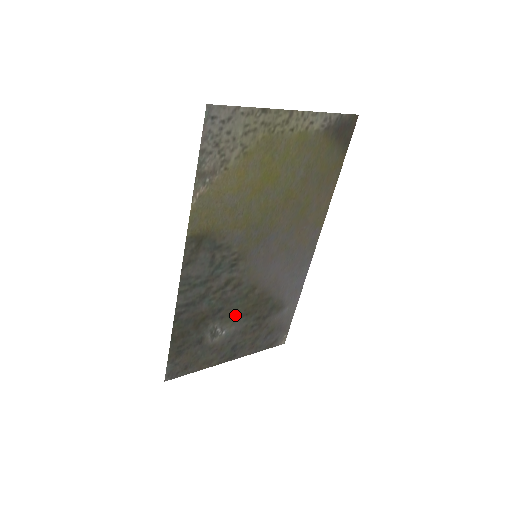
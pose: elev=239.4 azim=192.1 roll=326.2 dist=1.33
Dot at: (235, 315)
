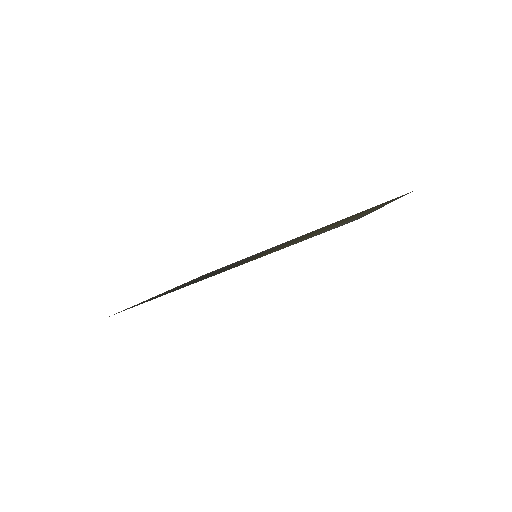
Dot at: occluded
